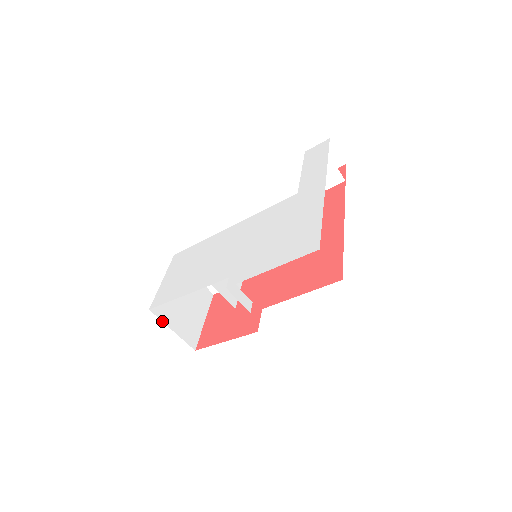
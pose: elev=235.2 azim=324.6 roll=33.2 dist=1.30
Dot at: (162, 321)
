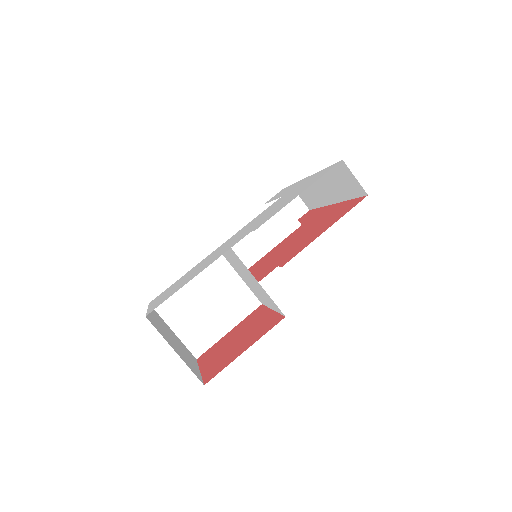
Dot at: occluded
